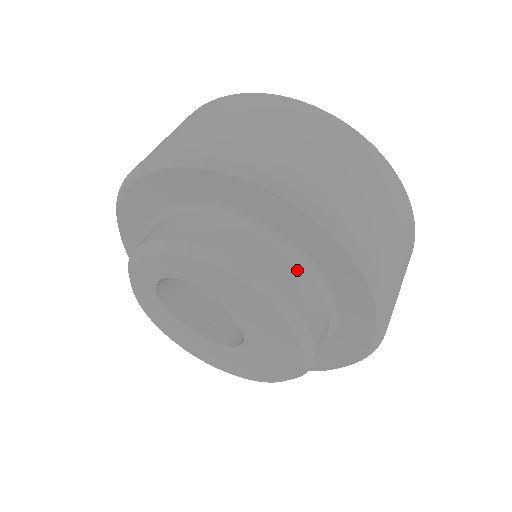
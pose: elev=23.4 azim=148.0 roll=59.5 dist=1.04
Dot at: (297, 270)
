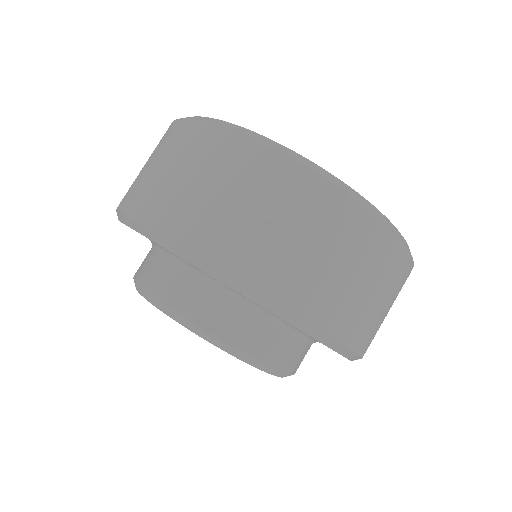
Dot at: (228, 305)
